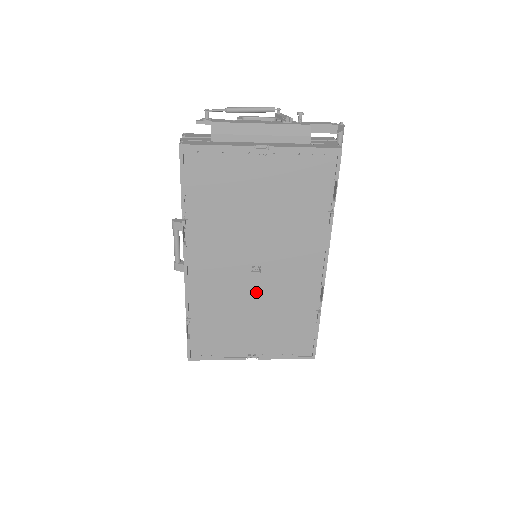
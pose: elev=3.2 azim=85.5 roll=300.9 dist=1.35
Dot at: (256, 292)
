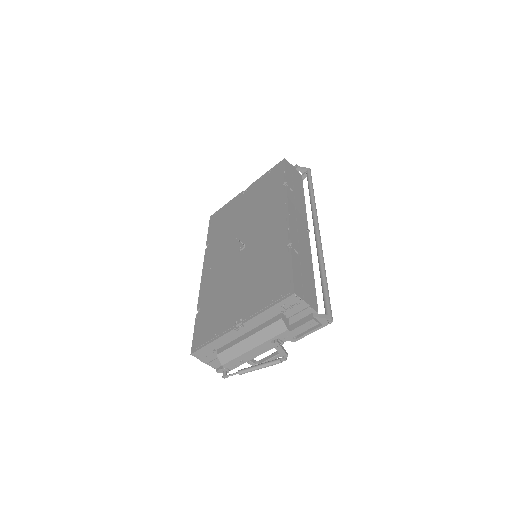
Dot at: (242, 264)
